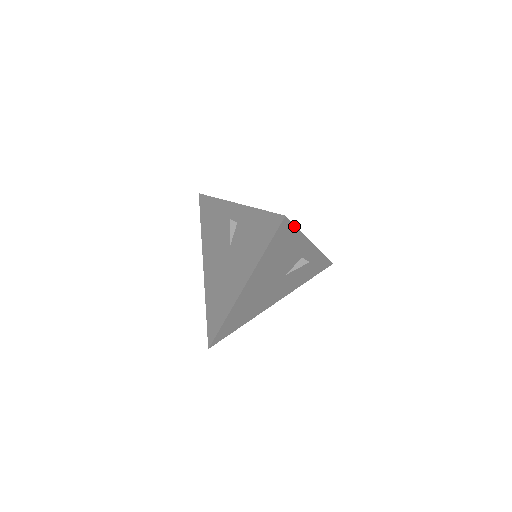
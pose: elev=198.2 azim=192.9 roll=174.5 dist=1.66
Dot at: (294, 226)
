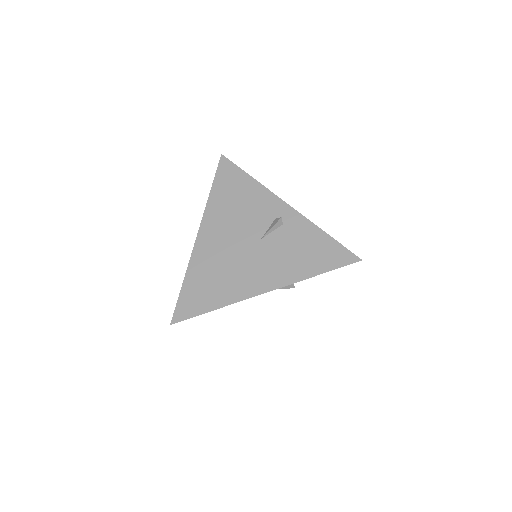
Dot at: occluded
